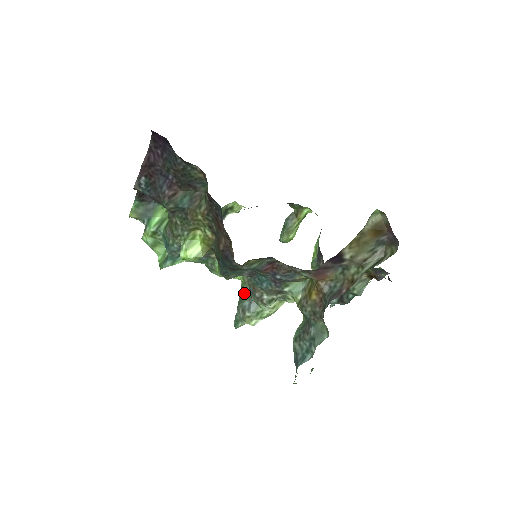
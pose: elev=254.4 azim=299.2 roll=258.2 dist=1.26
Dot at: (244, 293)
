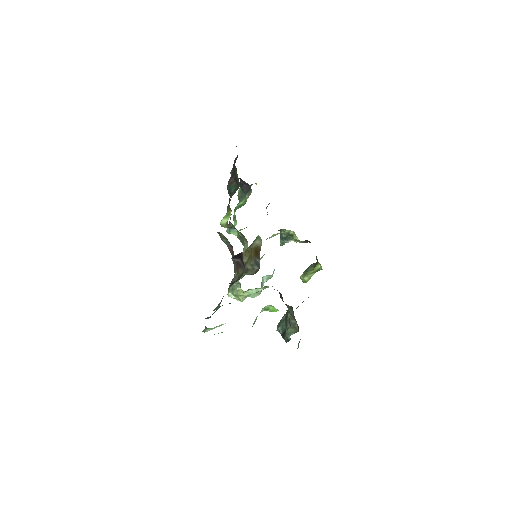
Dot at: occluded
